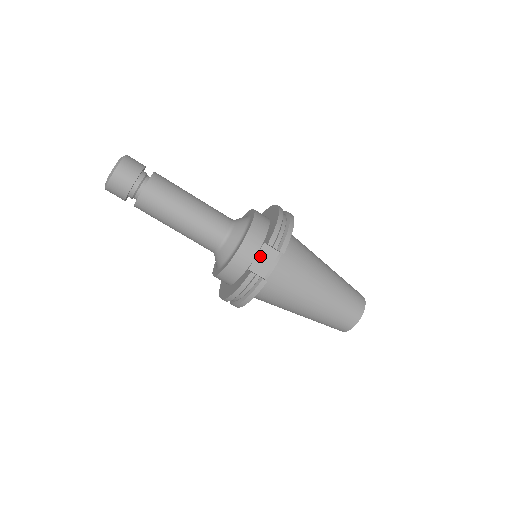
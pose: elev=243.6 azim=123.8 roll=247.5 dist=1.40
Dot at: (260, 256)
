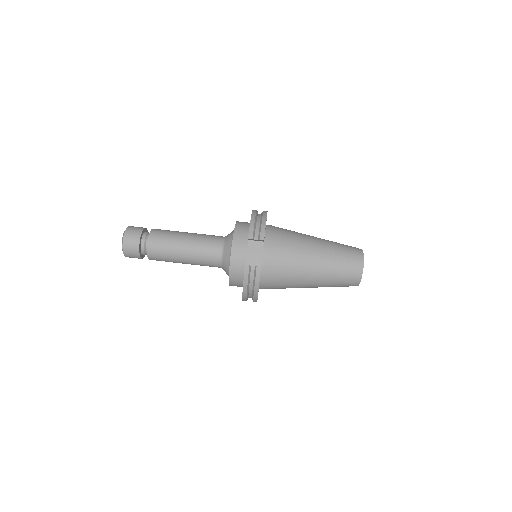
Dot at: (250, 251)
